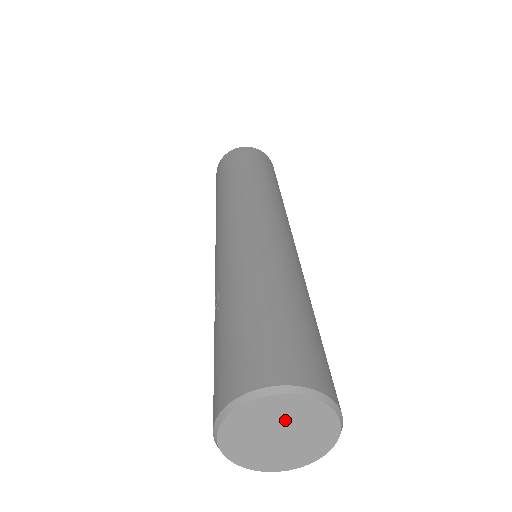
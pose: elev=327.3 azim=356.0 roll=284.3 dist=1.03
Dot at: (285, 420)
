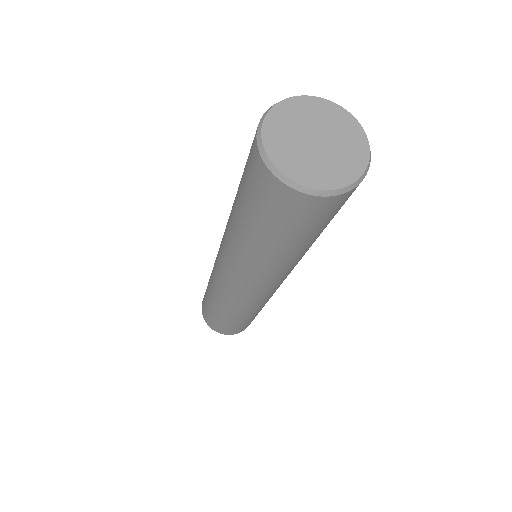
Dot at: (325, 126)
